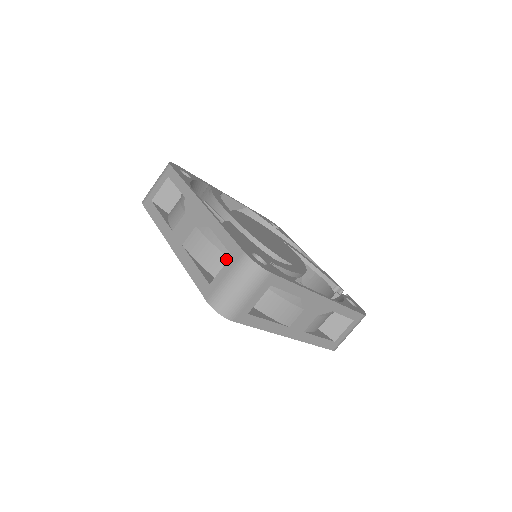
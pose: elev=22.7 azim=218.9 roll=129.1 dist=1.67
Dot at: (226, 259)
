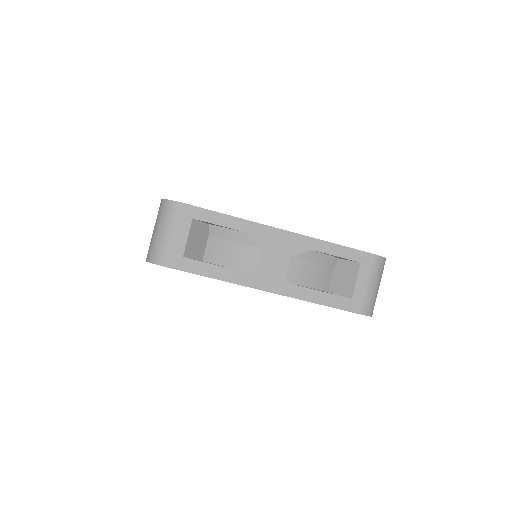
Dot at: (332, 270)
